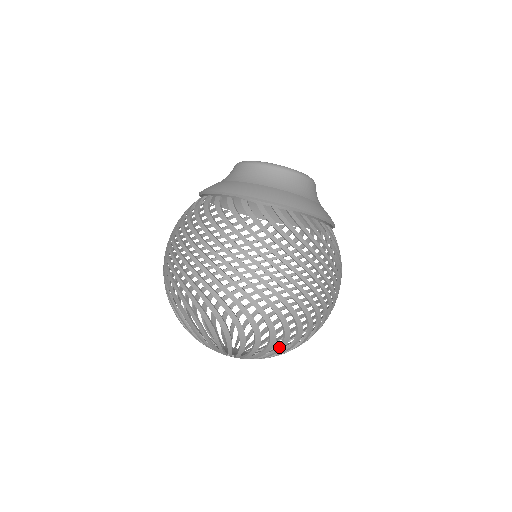
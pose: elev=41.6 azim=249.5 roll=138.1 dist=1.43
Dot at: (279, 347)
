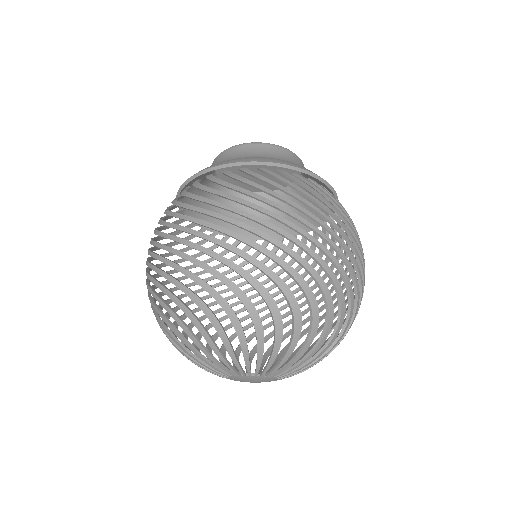
Dot at: (293, 332)
